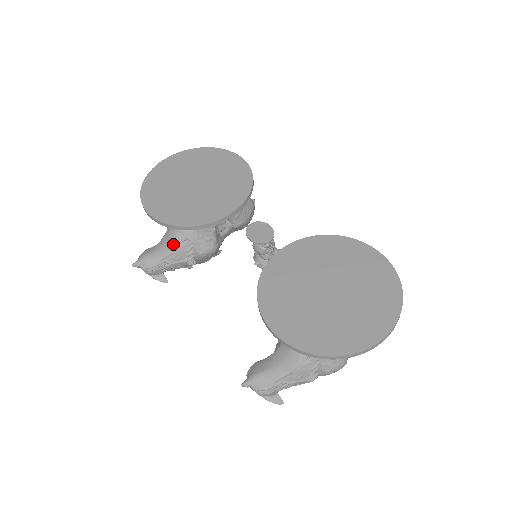
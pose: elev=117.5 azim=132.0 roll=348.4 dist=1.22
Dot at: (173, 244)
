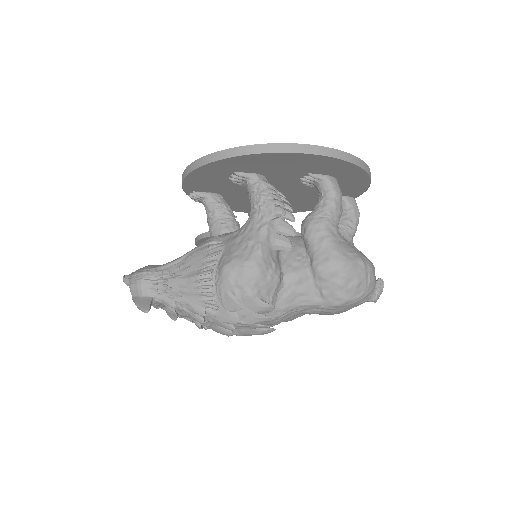
Dot at: occluded
